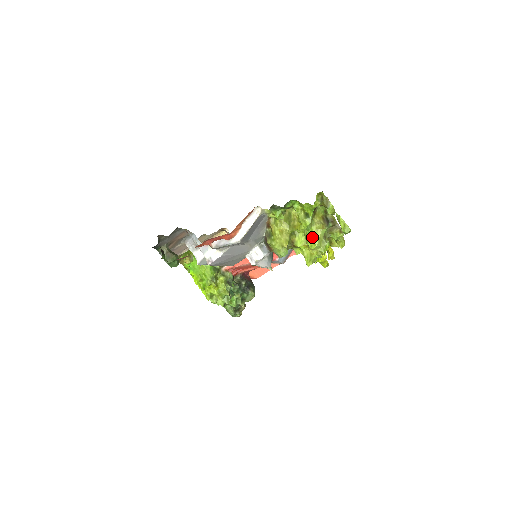
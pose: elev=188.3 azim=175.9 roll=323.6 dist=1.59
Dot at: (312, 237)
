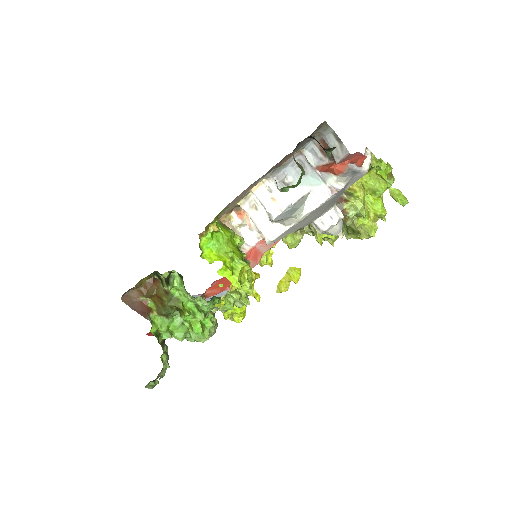
Dot at: (382, 203)
